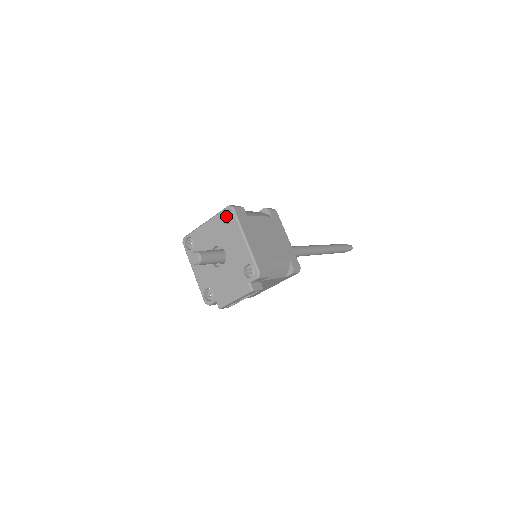
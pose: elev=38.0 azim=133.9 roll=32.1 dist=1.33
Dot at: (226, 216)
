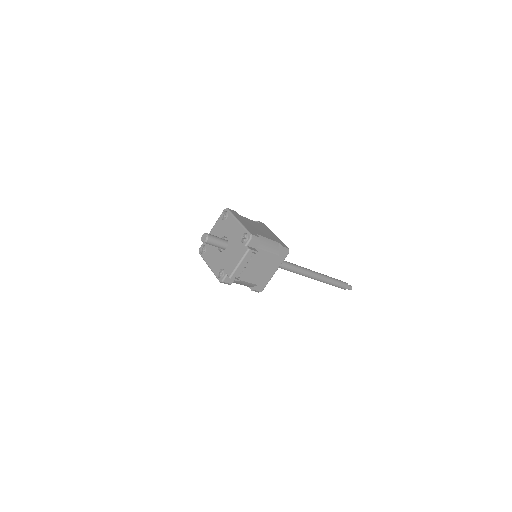
Dot at: (224, 216)
